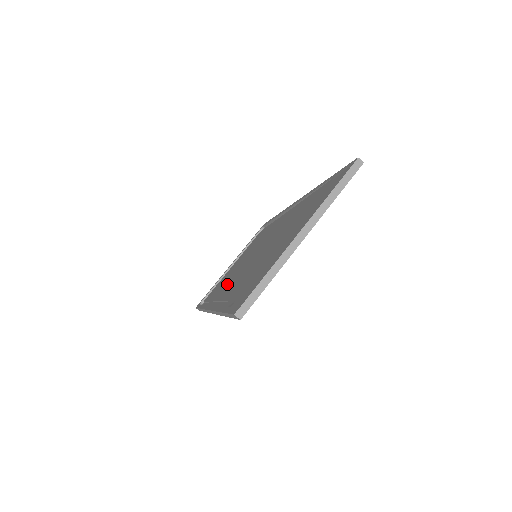
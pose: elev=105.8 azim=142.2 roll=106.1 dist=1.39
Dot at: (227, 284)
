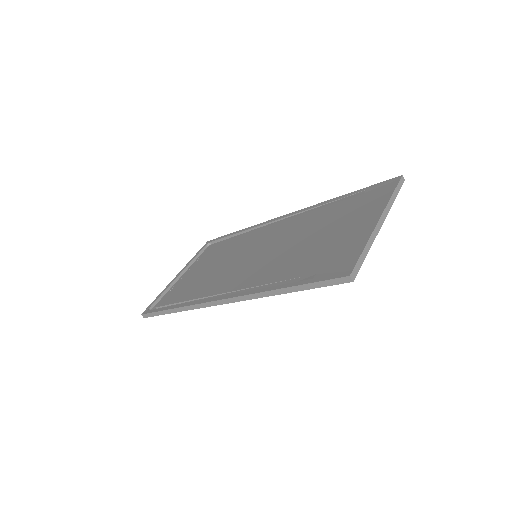
Dot at: (223, 280)
